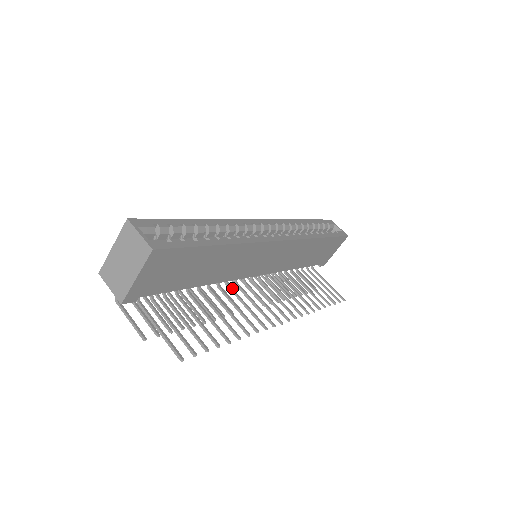
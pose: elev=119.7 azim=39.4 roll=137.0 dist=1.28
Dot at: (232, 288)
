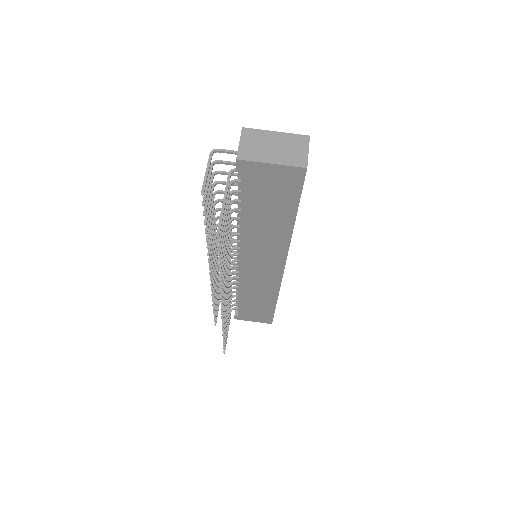
Dot at: occluded
